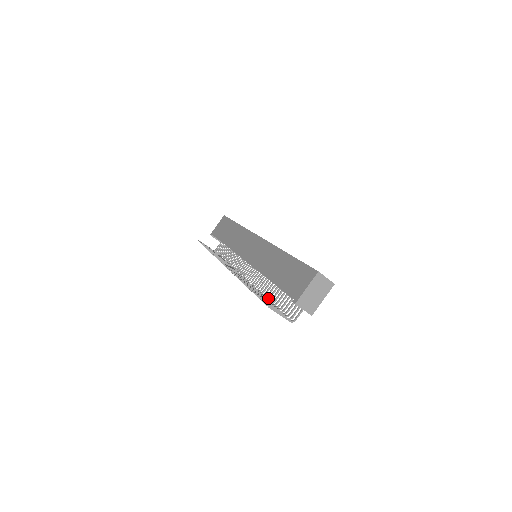
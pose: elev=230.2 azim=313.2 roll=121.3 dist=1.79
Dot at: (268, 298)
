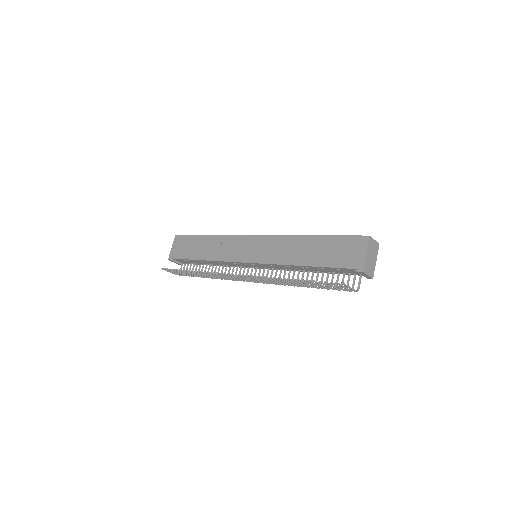
Dot at: occluded
